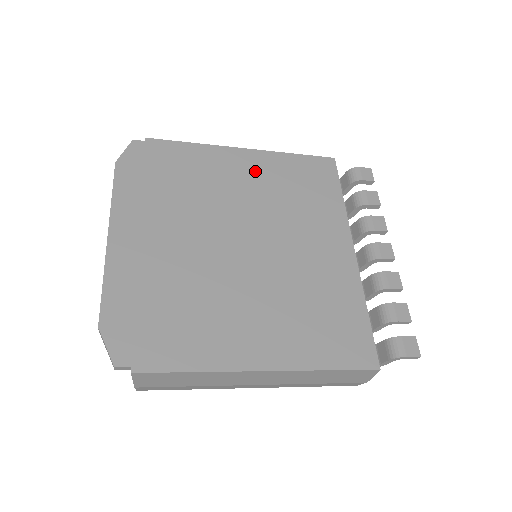
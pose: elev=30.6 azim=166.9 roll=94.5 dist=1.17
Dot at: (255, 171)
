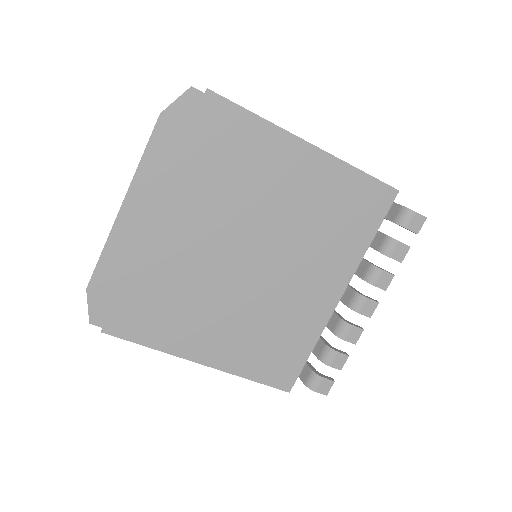
Dot at: (304, 178)
